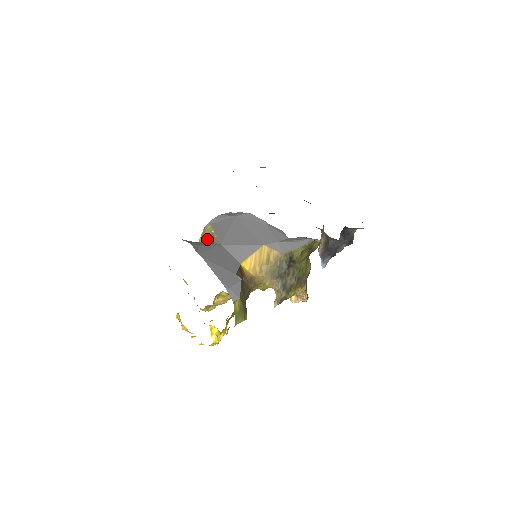
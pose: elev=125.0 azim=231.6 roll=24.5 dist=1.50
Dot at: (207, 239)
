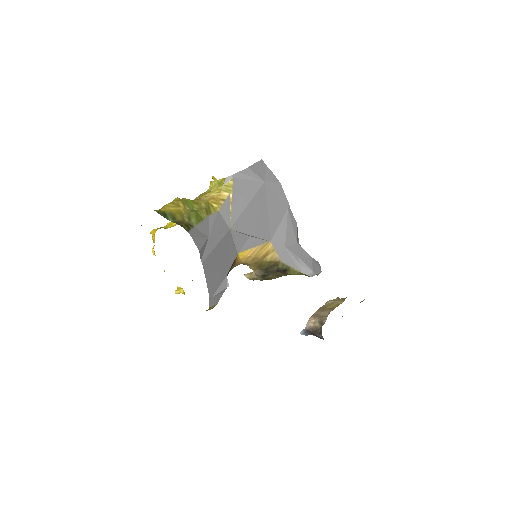
Dot at: (220, 209)
